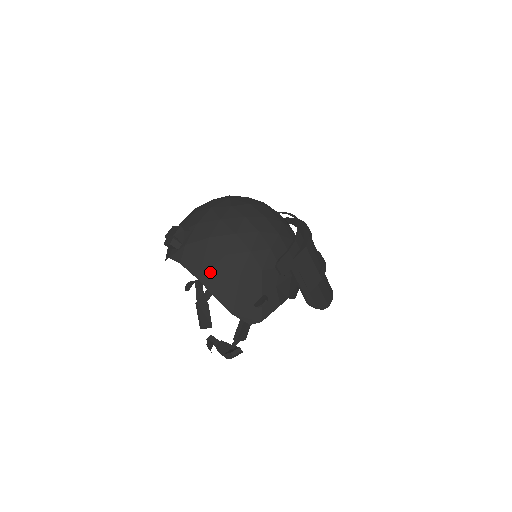
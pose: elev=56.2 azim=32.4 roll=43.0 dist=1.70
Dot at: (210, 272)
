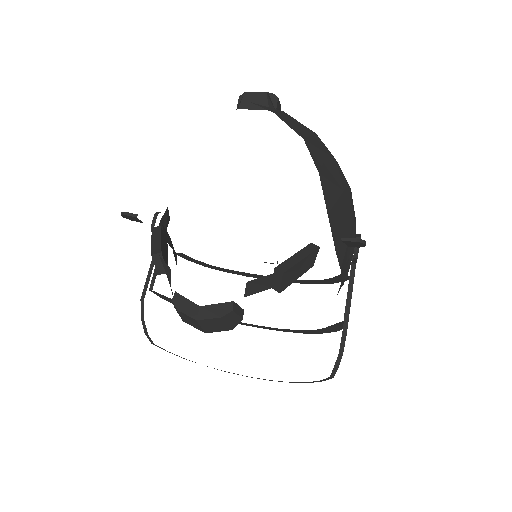
Dot at: (317, 150)
